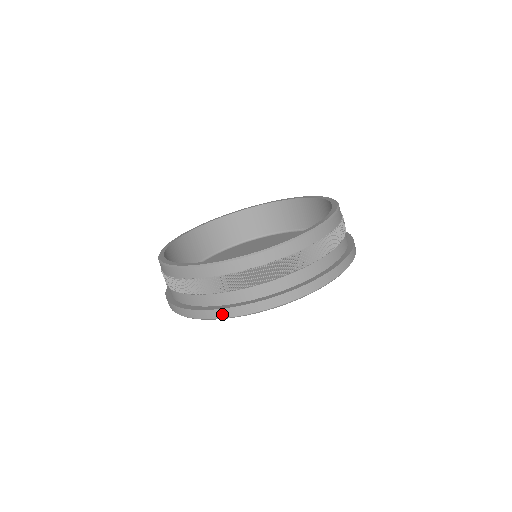
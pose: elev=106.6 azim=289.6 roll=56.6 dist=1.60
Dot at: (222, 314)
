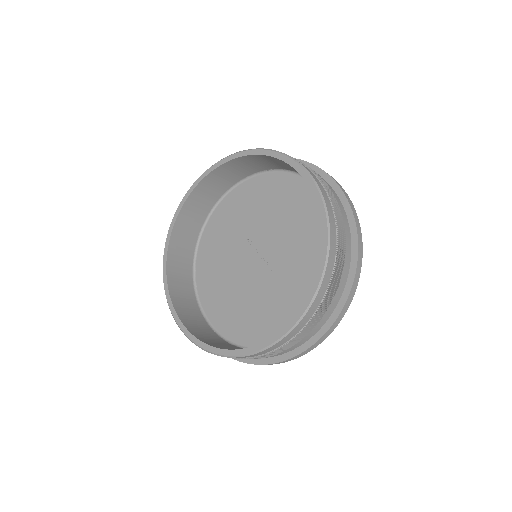
Dot at: occluded
